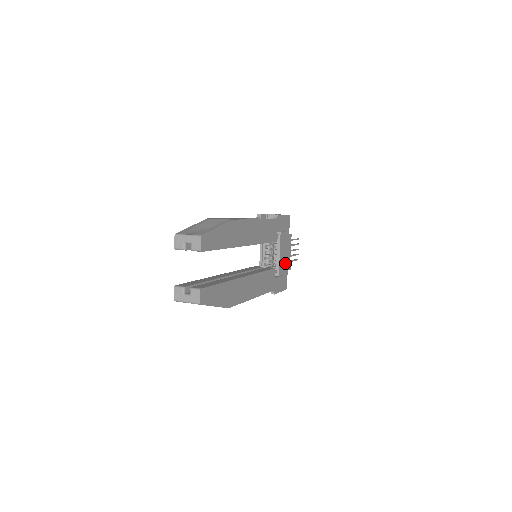
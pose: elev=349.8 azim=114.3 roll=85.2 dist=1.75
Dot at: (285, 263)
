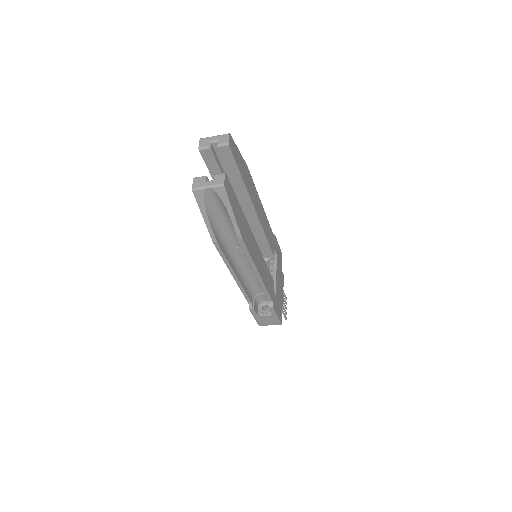
Dot at: (280, 293)
